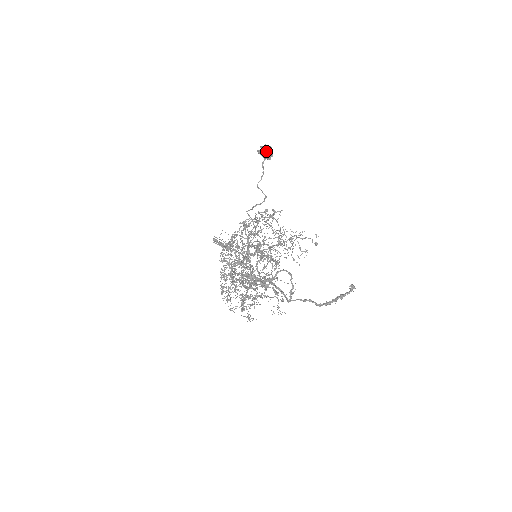
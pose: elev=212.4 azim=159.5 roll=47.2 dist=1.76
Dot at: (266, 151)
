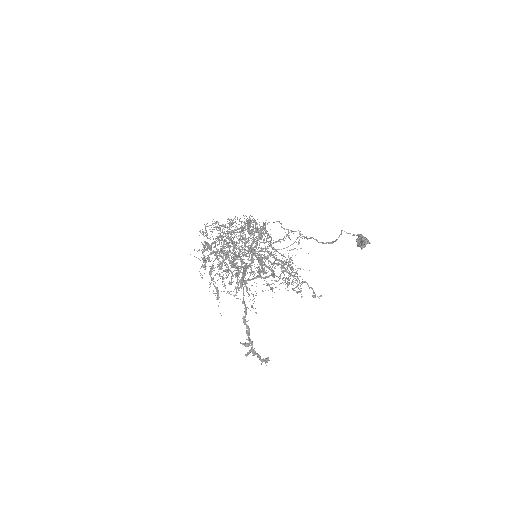
Dot at: occluded
